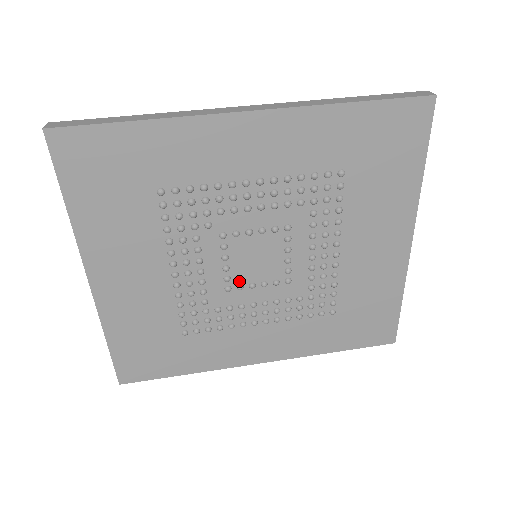
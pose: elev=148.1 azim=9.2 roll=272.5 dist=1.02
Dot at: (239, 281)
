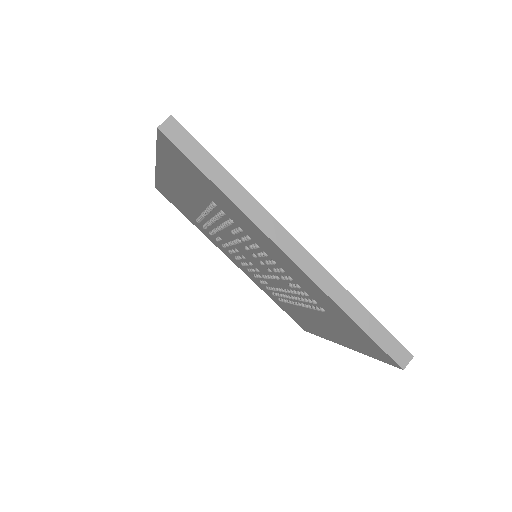
Dot at: (238, 249)
